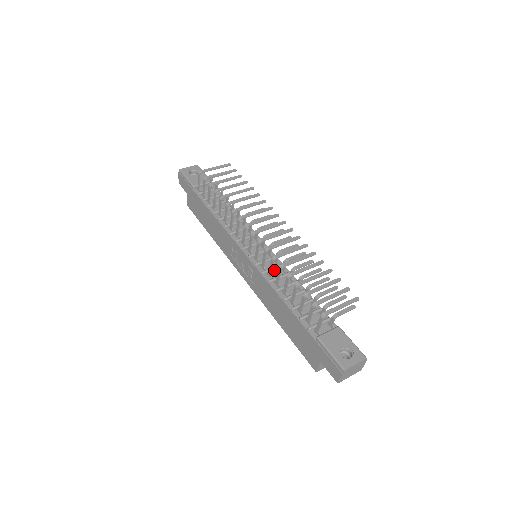
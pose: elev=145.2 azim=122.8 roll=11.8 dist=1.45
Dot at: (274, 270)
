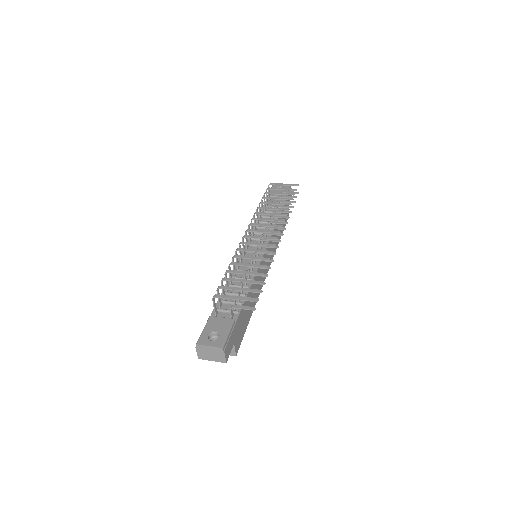
Dot at: occluded
